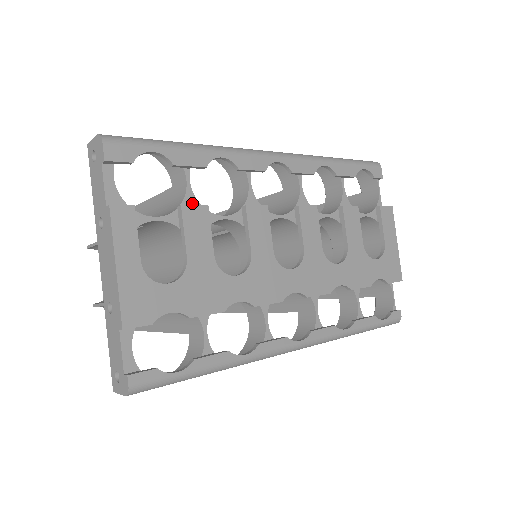
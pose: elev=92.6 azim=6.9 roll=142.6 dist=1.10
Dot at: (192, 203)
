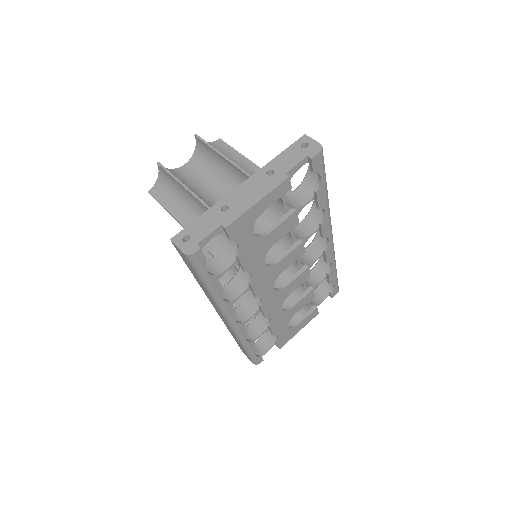
Dot at: occluded
